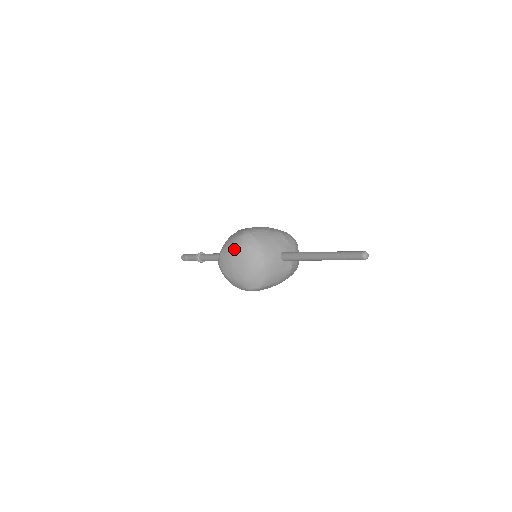
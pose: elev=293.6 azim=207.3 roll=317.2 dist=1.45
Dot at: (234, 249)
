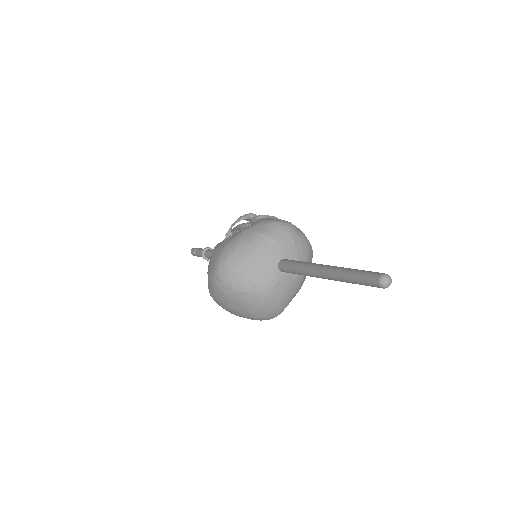
Dot at: (219, 293)
